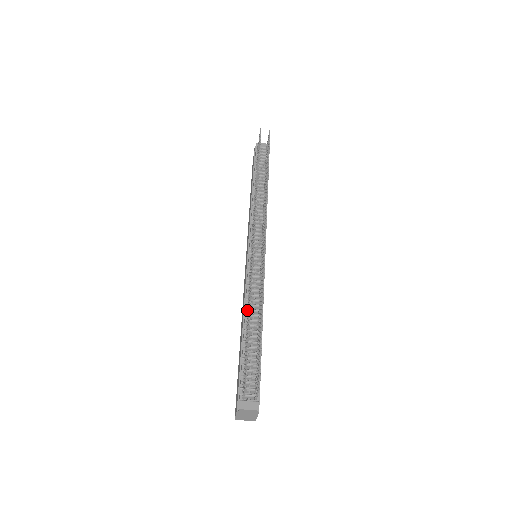
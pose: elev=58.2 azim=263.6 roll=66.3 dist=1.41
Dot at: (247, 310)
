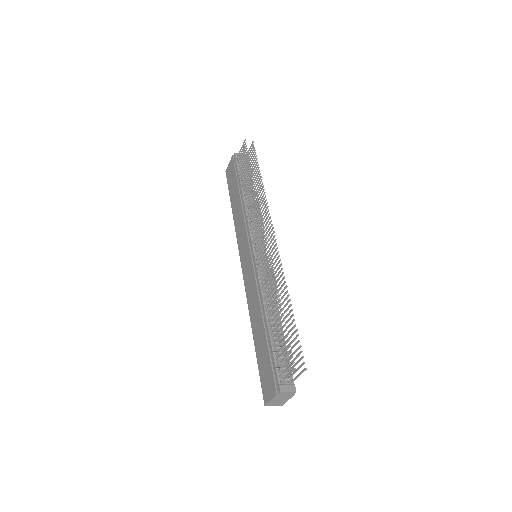
Dot at: (267, 304)
